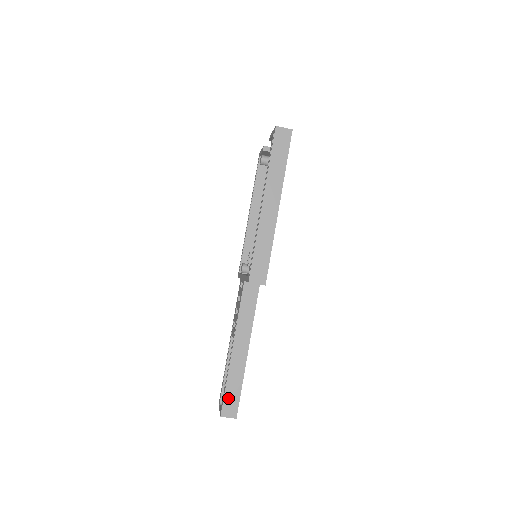
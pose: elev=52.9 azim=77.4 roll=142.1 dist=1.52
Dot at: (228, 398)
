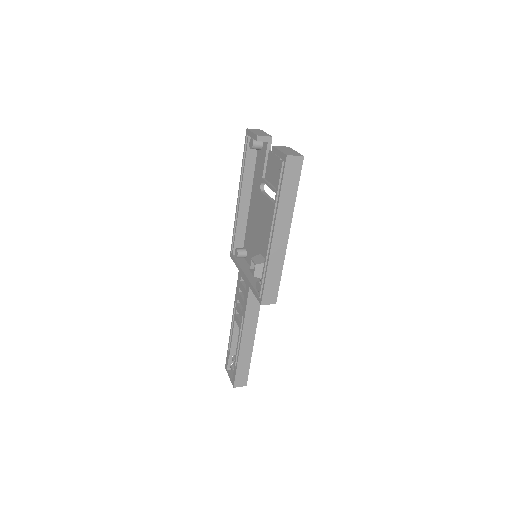
Dot at: (239, 375)
